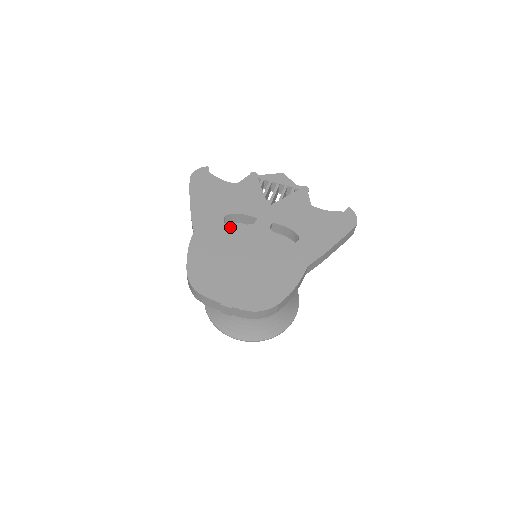
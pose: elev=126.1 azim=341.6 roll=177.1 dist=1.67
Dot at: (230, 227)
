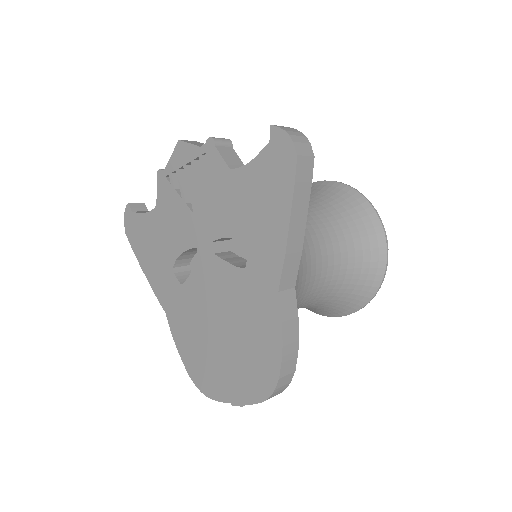
Dot at: (184, 283)
